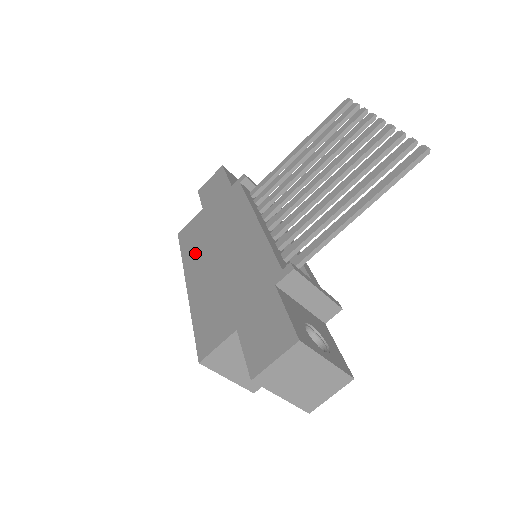
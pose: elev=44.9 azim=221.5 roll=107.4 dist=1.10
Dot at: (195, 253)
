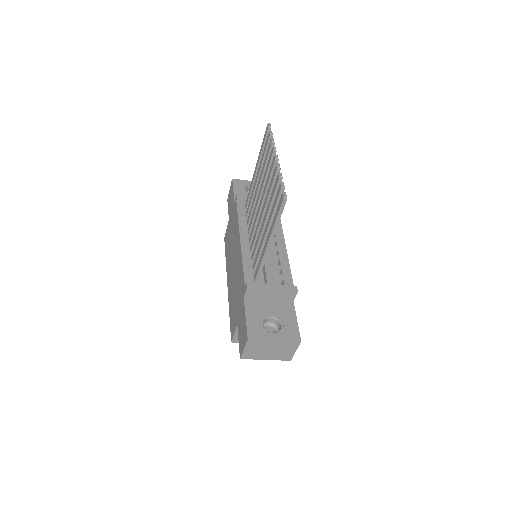
Dot at: (228, 259)
